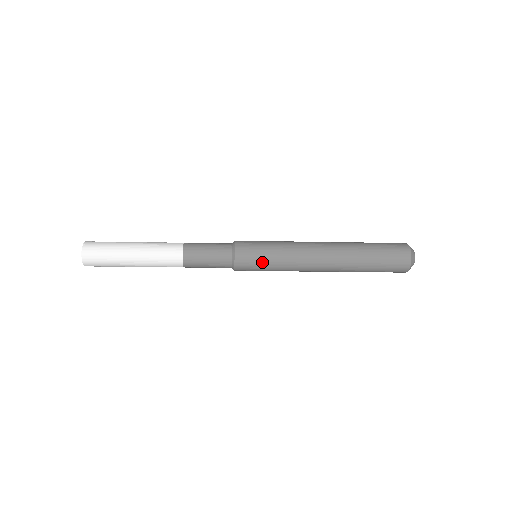
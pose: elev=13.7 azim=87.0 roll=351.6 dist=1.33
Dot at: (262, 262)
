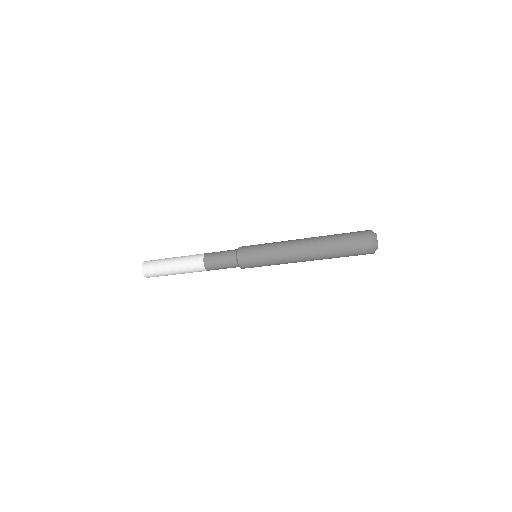
Dot at: (257, 255)
